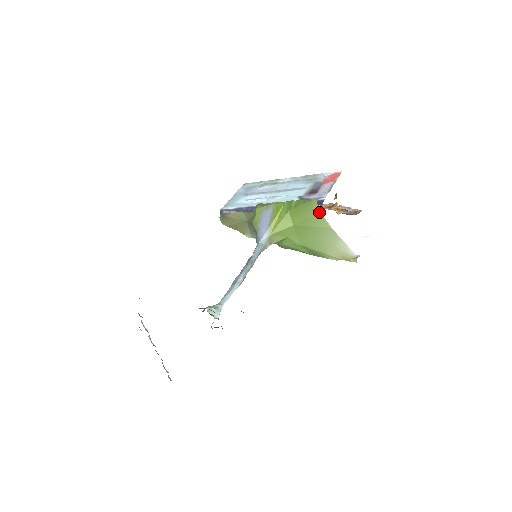
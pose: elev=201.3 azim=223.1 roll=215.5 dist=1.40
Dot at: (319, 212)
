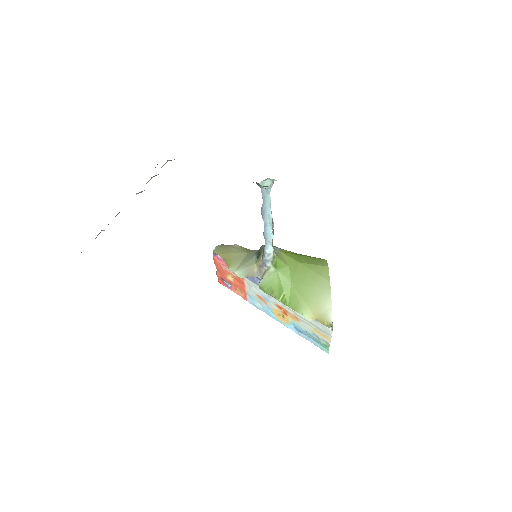
Dot at: (327, 266)
